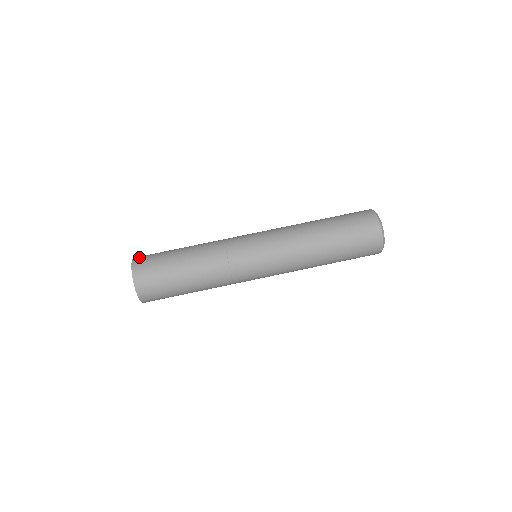
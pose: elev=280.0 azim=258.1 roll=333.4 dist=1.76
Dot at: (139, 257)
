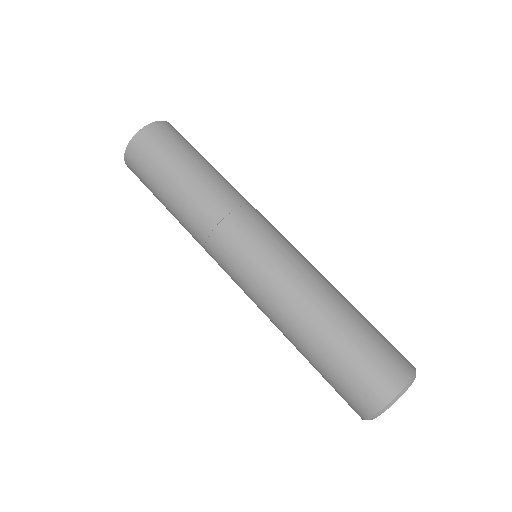
Dot at: occluded
